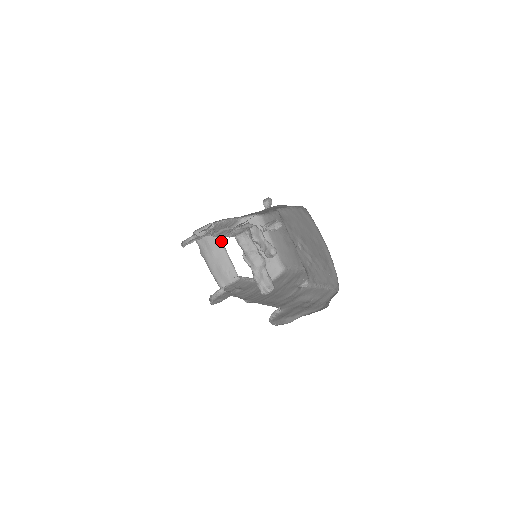
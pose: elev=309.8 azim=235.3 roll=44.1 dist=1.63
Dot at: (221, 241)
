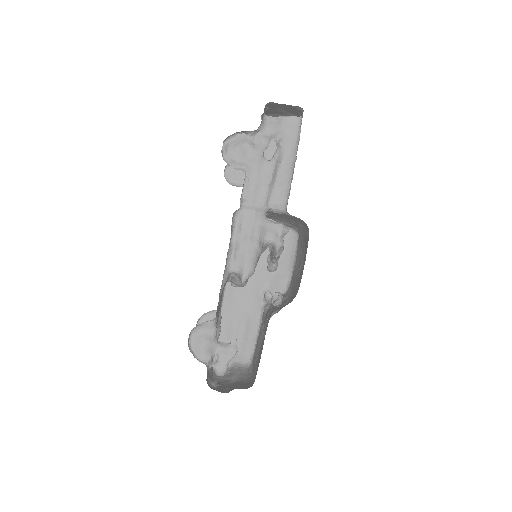
Dot at: occluded
